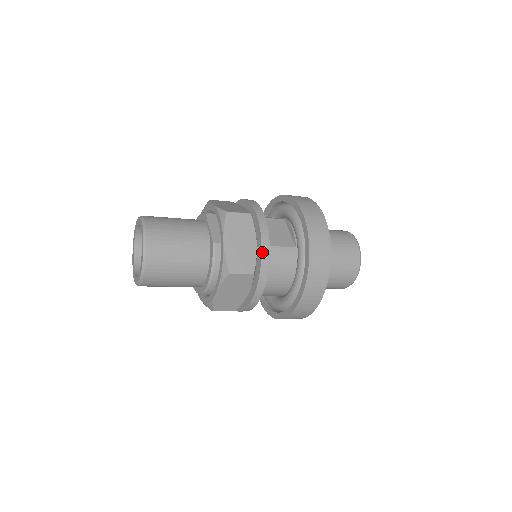
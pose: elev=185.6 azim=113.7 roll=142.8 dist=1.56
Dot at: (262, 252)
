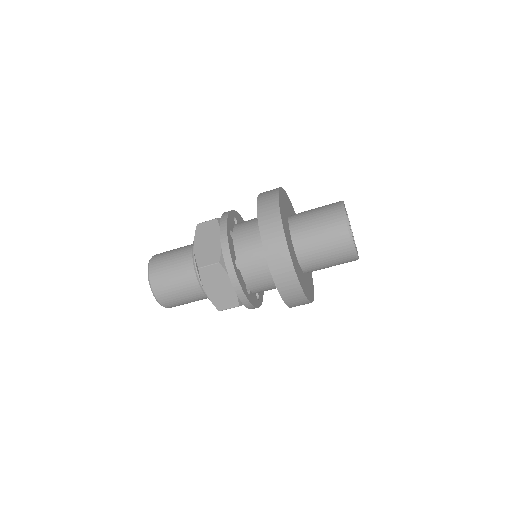
Dot at: occluded
